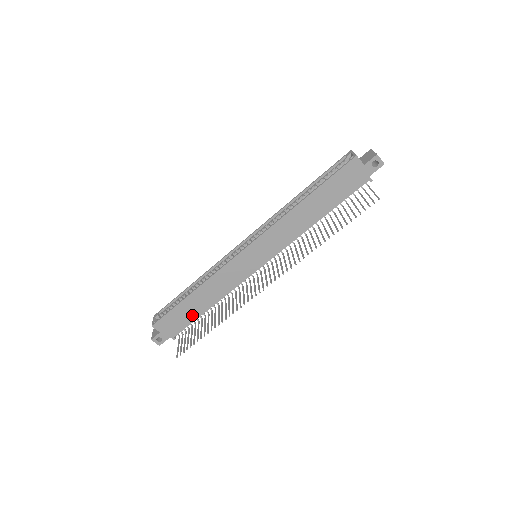
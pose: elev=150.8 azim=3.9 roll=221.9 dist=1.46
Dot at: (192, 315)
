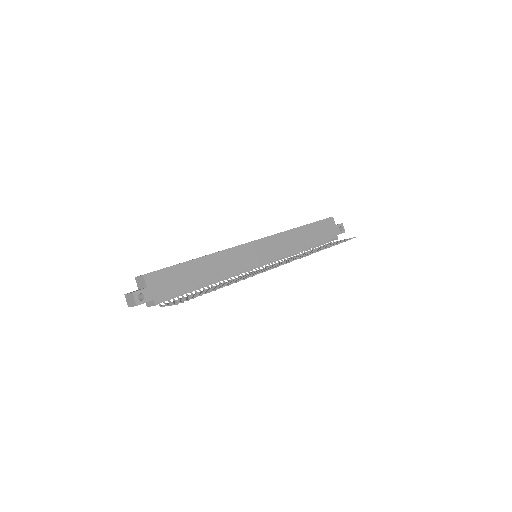
Dot at: (187, 283)
